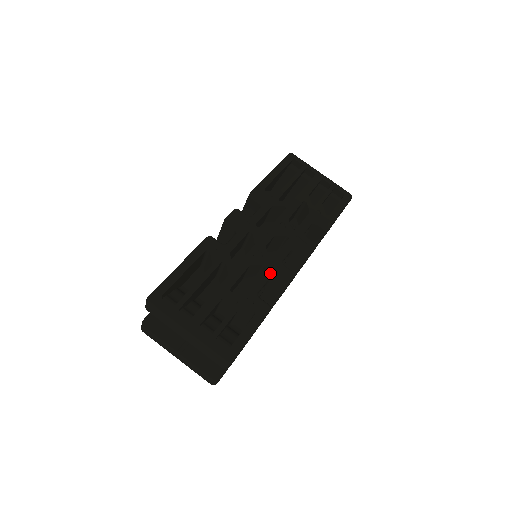
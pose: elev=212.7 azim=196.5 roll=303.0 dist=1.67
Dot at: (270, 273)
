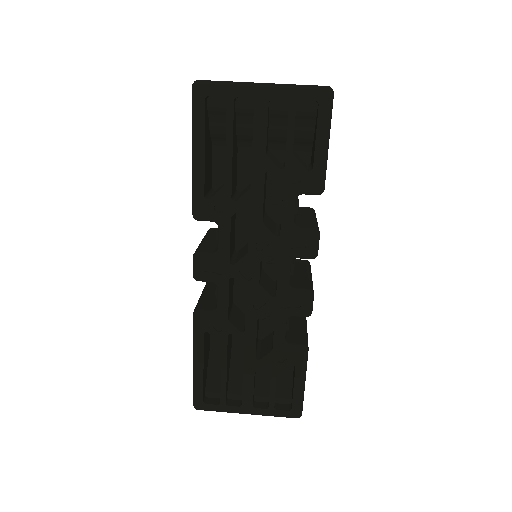
Dot at: (284, 314)
